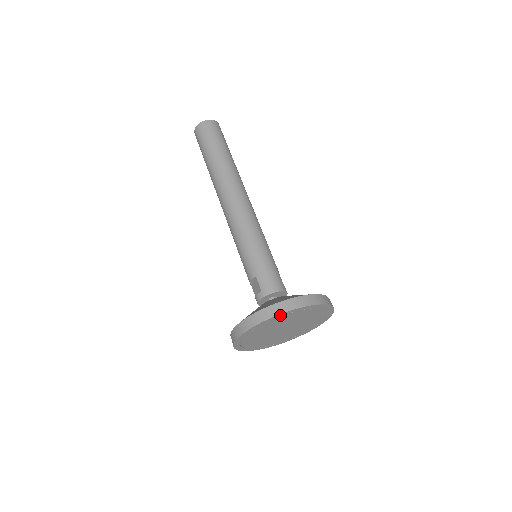
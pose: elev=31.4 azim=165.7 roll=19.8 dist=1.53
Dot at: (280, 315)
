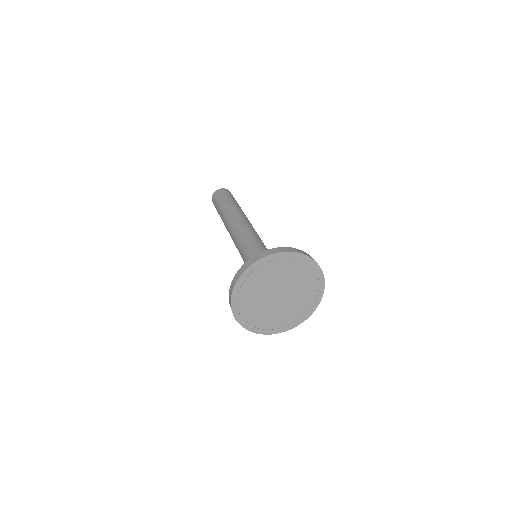
Dot at: (246, 274)
